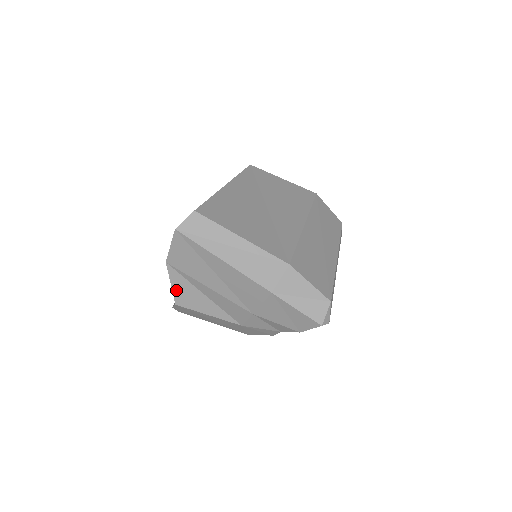
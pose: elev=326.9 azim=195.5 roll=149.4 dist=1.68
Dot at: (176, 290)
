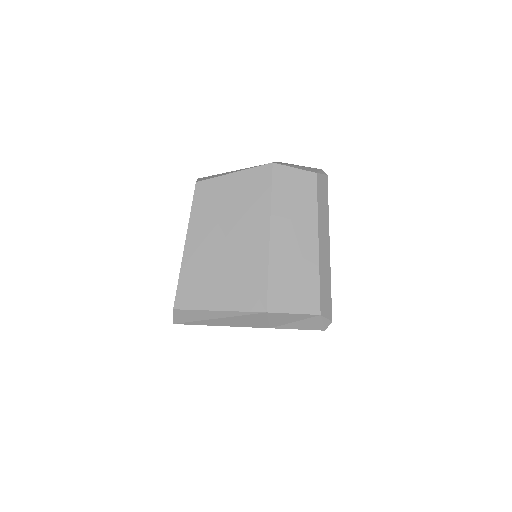
Dot at: occluded
